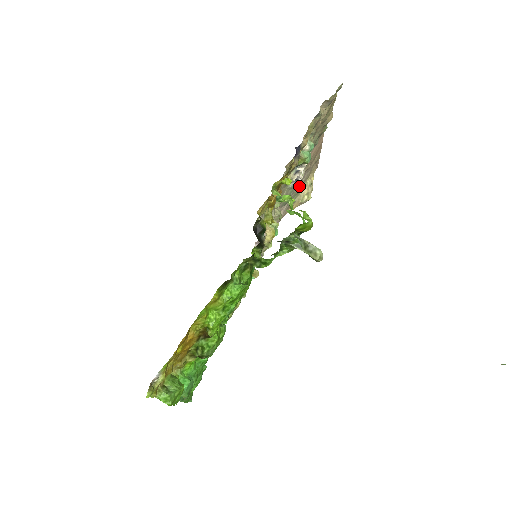
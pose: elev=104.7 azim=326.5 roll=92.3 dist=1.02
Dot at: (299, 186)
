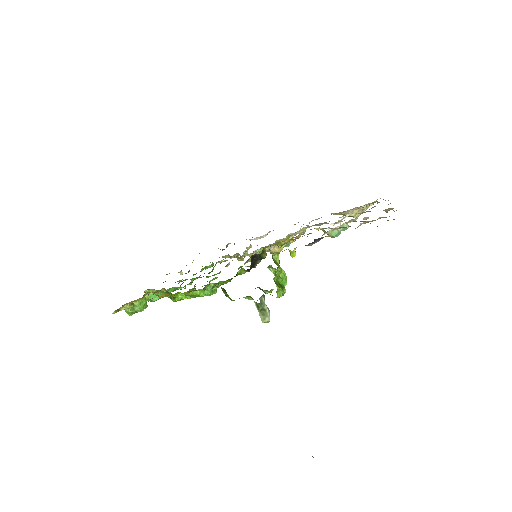
Dot at: (348, 210)
